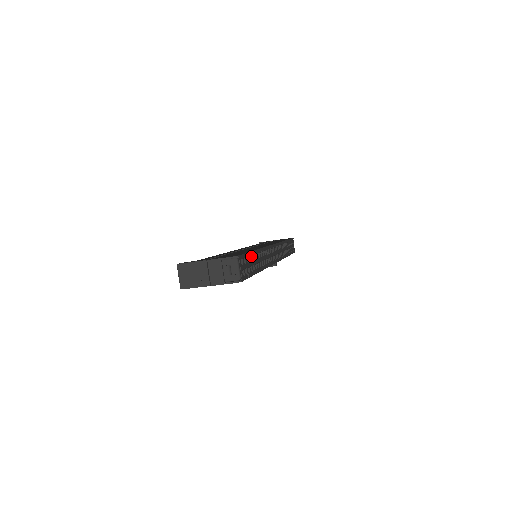
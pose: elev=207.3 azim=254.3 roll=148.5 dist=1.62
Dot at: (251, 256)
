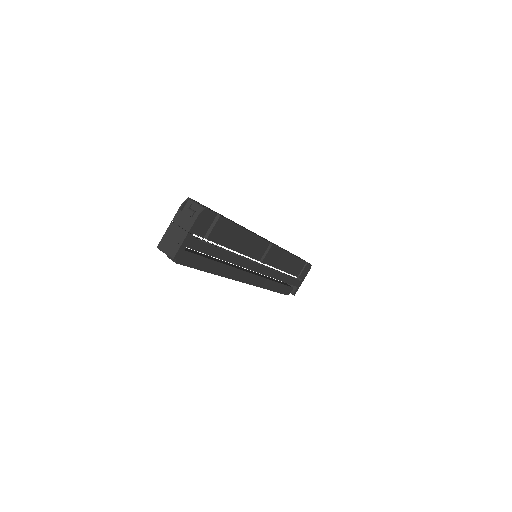
Dot at: occluded
